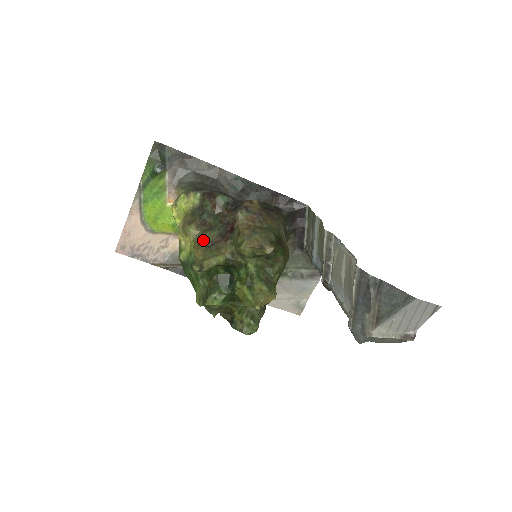
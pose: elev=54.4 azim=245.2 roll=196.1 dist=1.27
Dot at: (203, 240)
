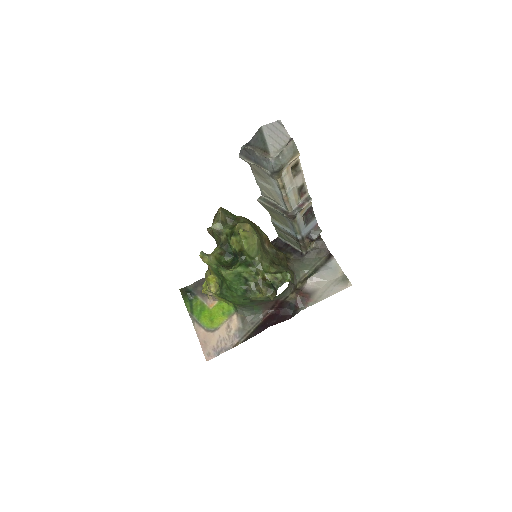
Dot at: occluded
